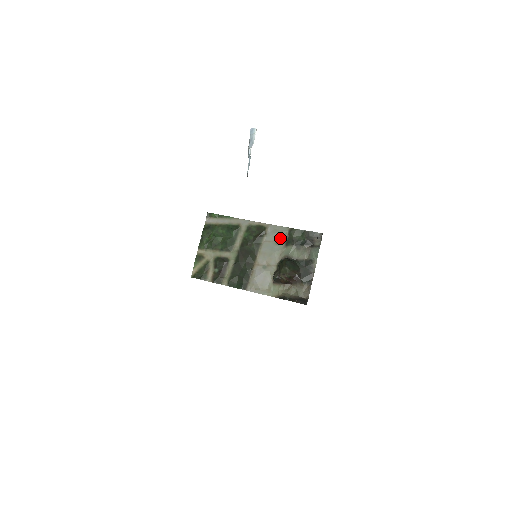
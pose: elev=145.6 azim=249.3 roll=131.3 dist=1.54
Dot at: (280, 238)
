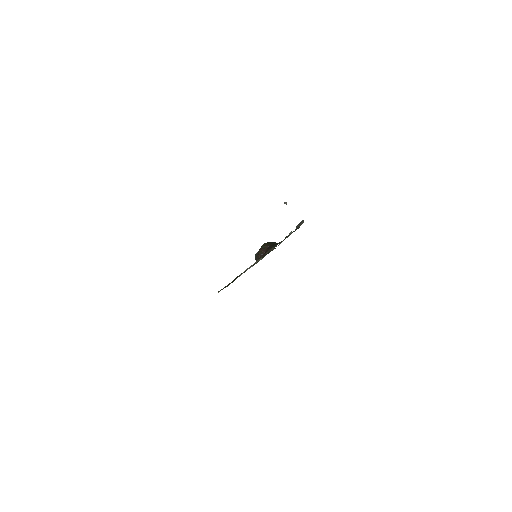
Dot at: occluded
